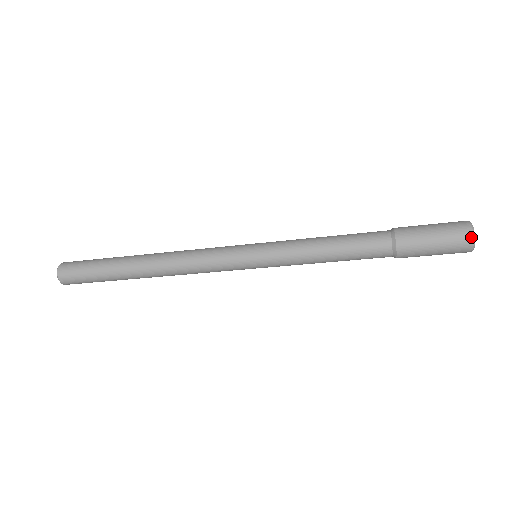
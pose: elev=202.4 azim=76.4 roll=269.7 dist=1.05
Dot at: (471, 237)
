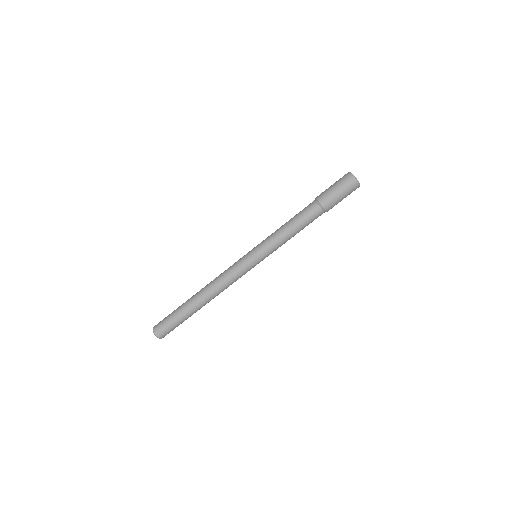
Dot at: (349, 173)
